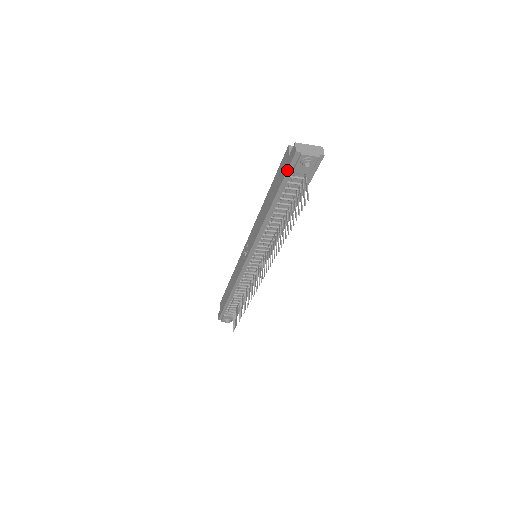
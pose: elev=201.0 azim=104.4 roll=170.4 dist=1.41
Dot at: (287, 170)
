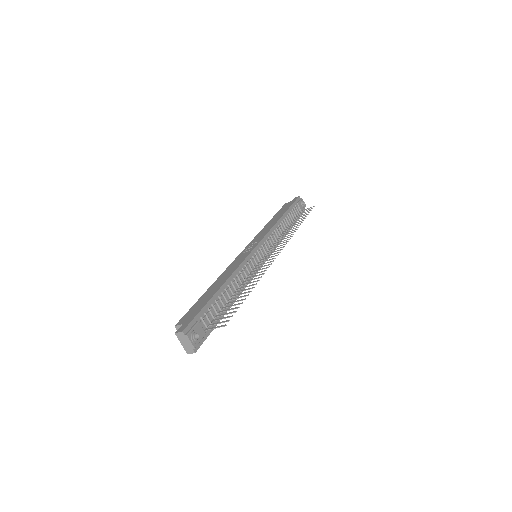
Dot at: (295, 201)
